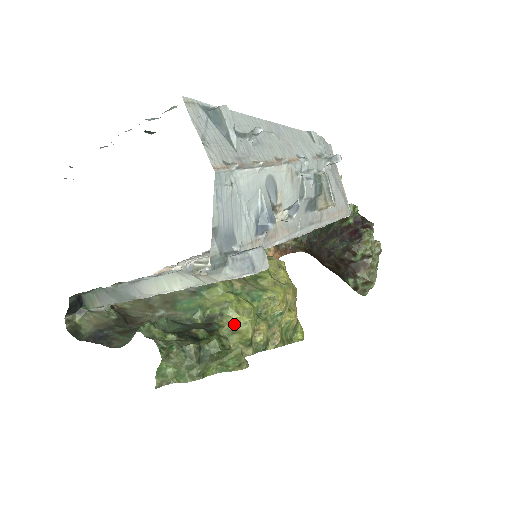
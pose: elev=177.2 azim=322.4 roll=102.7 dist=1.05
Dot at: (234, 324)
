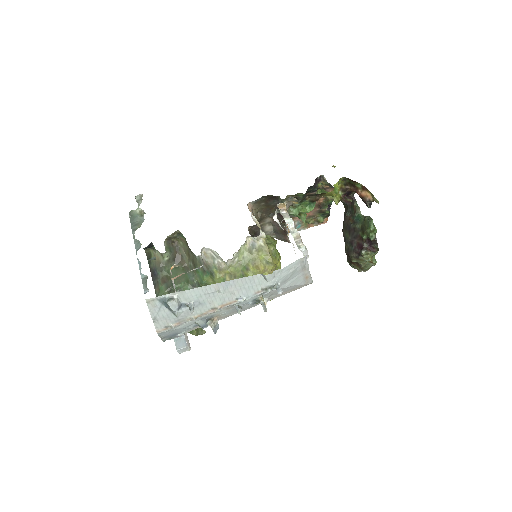
Dot at: occluded
